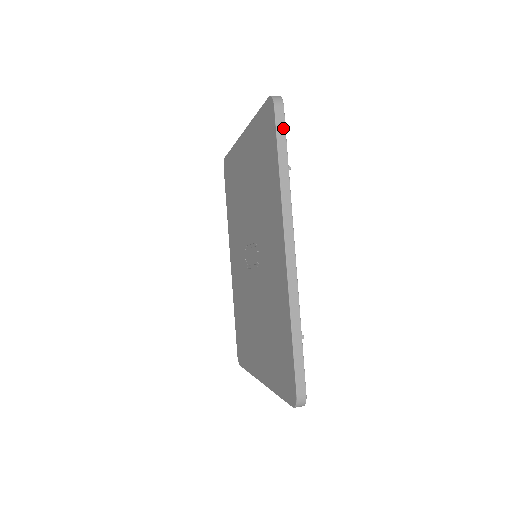
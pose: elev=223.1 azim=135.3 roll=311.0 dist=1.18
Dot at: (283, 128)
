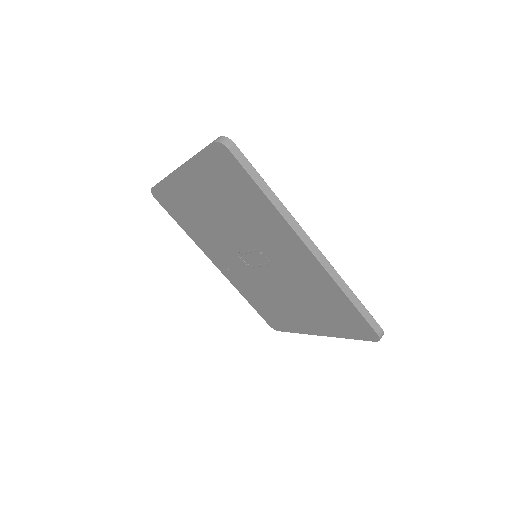
Dot at: (247, 162)
